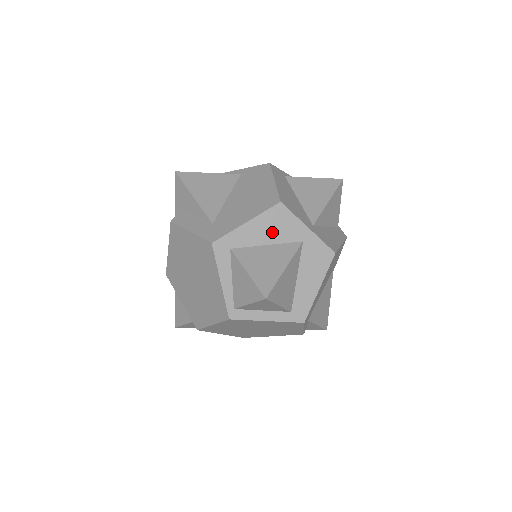
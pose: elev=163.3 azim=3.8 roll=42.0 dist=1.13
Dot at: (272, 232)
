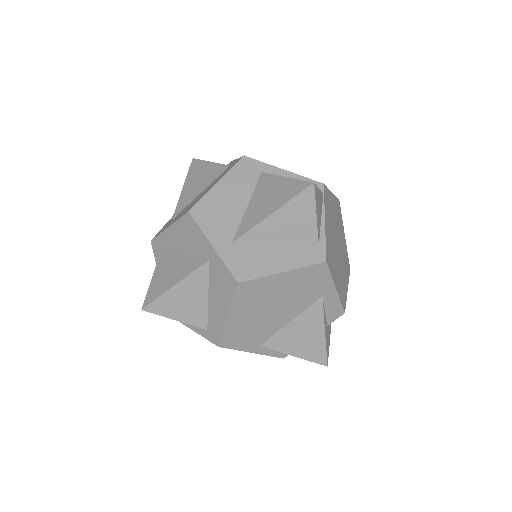
Dot at: (186, 242)
